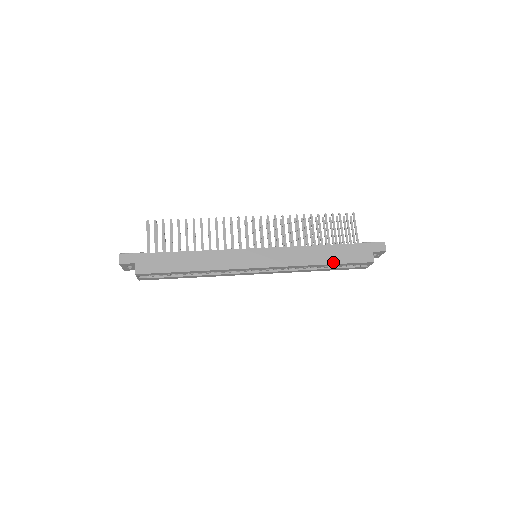
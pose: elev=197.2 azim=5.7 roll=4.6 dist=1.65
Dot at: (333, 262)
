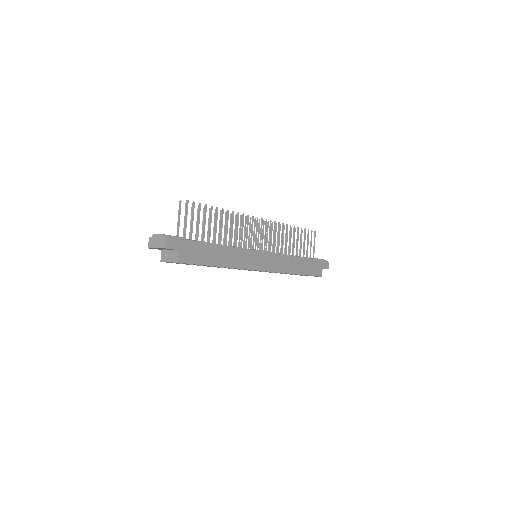
Dot at: (303, 273)
